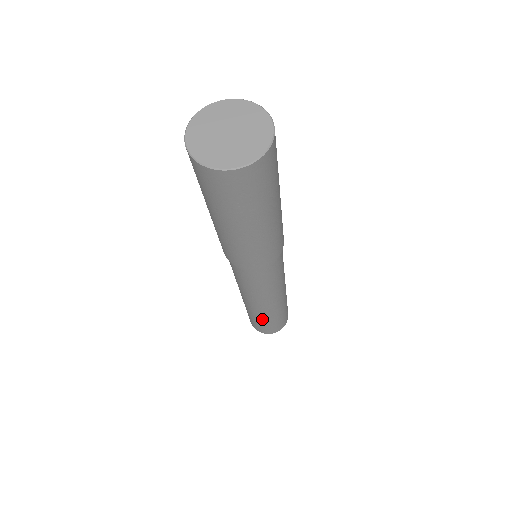
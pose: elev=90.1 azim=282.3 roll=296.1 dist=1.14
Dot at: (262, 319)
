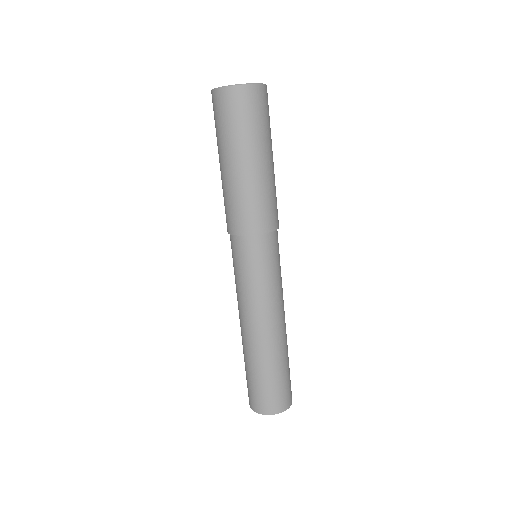
Dot at: (262, 366)
